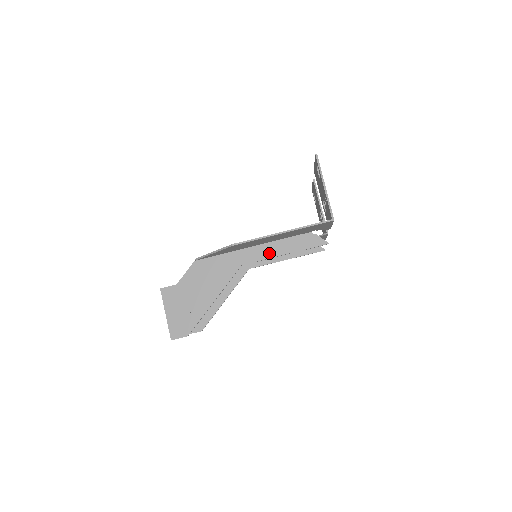
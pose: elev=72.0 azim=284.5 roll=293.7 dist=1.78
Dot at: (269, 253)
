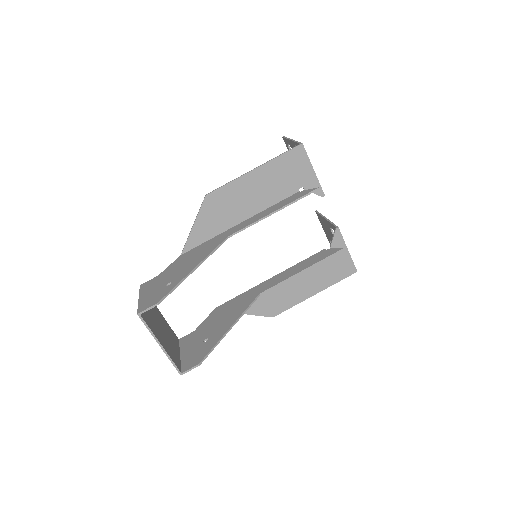
Dot at: (257, 219)
